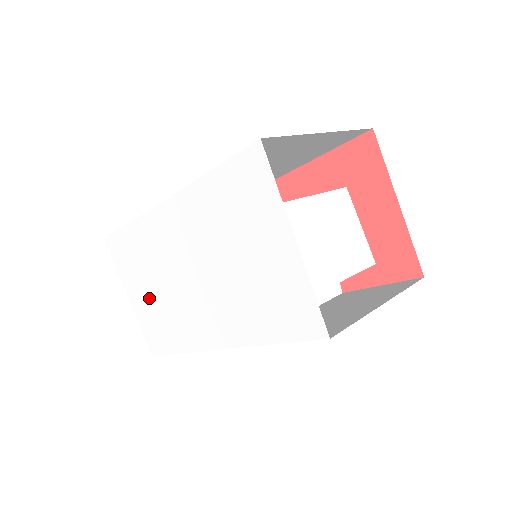
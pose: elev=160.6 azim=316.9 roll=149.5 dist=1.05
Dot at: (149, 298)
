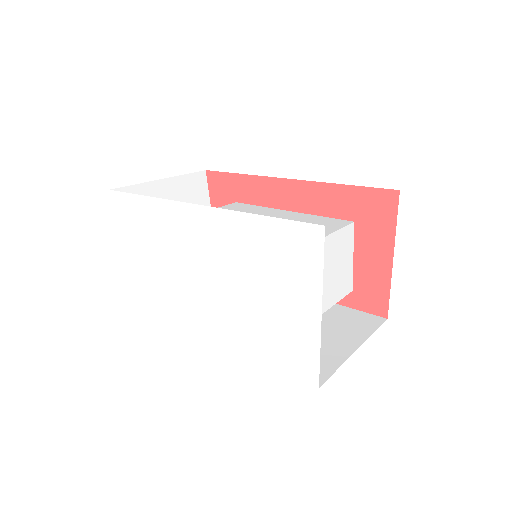
Dot at: (147, 266)
